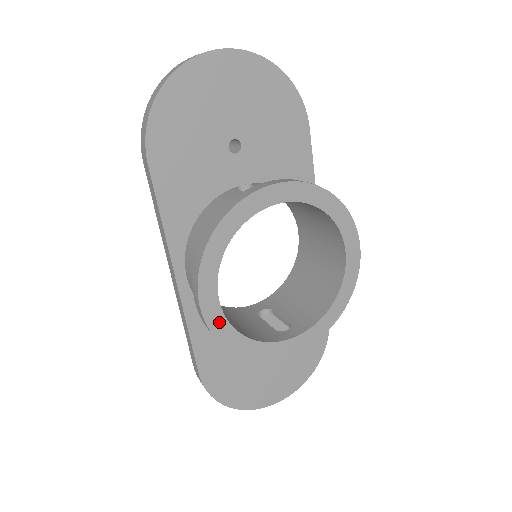
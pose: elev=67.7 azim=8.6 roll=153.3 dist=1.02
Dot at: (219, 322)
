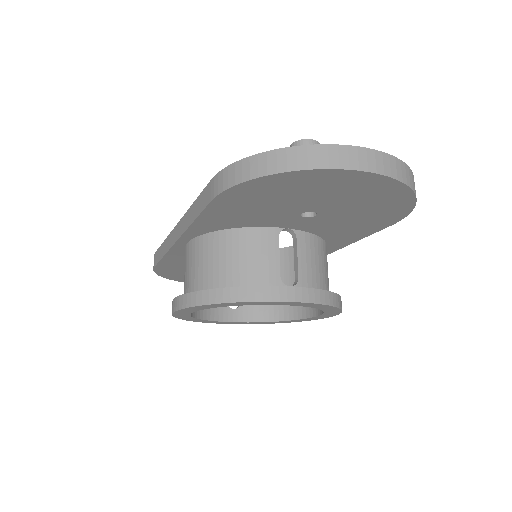
Dot at: (183, 315)
